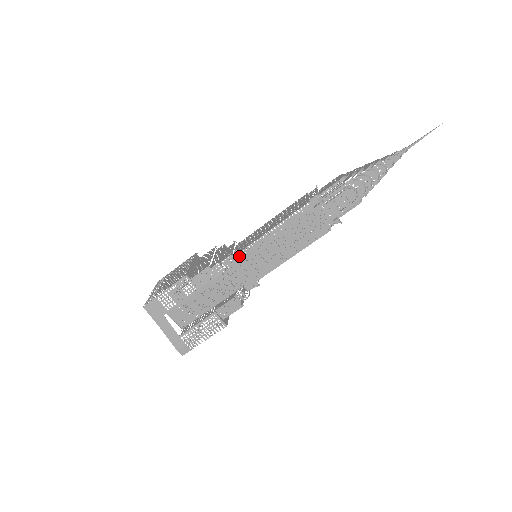
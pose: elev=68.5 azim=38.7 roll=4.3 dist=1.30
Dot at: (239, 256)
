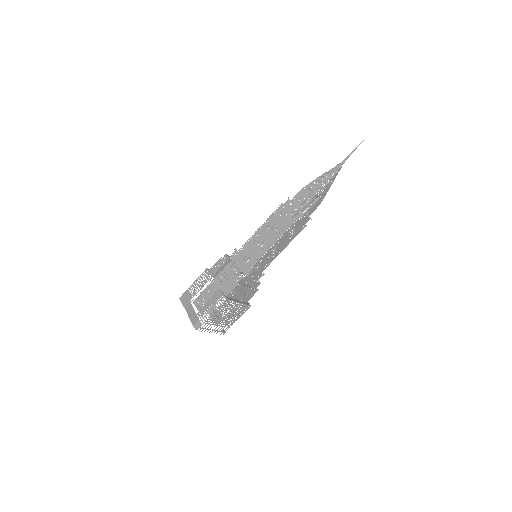
Dot at: (241, 250)
